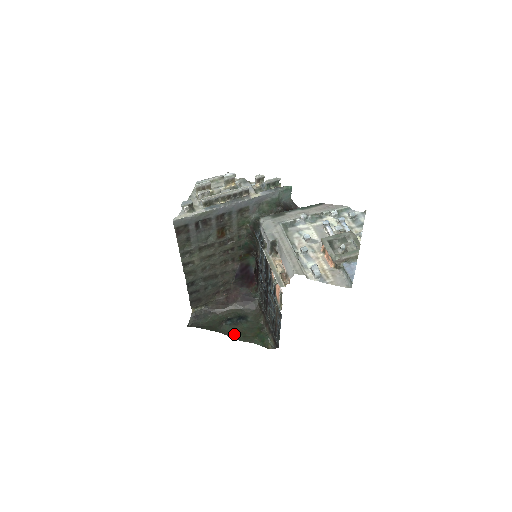
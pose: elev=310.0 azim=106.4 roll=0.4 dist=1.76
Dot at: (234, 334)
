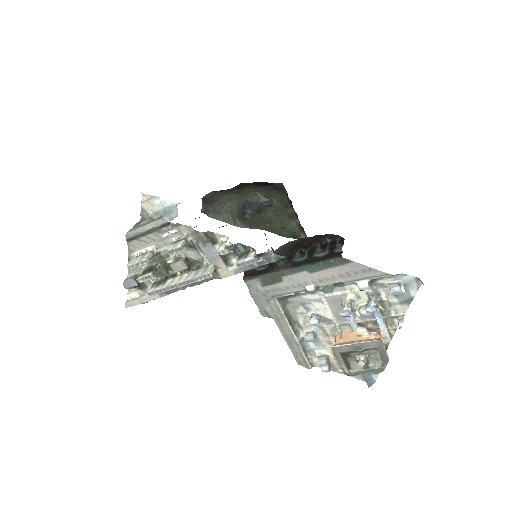
Dot at: (258, 224)
